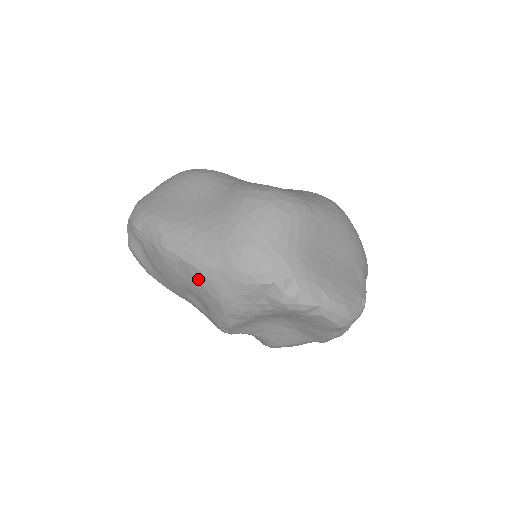
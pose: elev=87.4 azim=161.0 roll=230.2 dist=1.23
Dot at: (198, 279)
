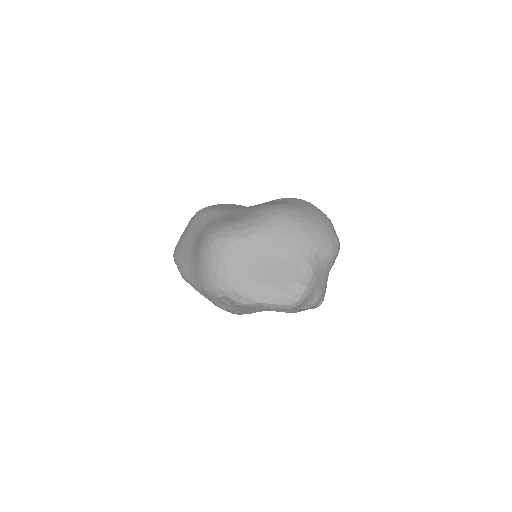
Dot at: (201, 294)
